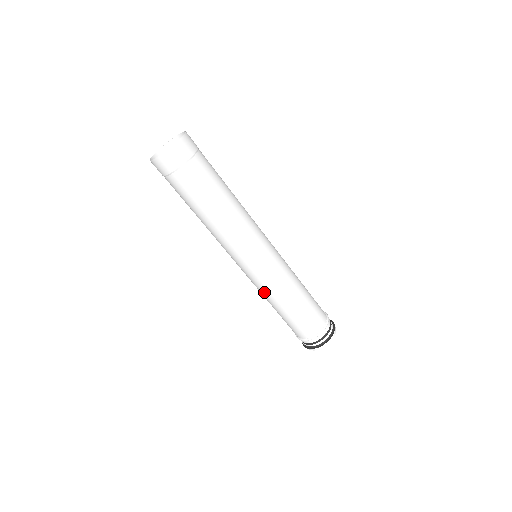
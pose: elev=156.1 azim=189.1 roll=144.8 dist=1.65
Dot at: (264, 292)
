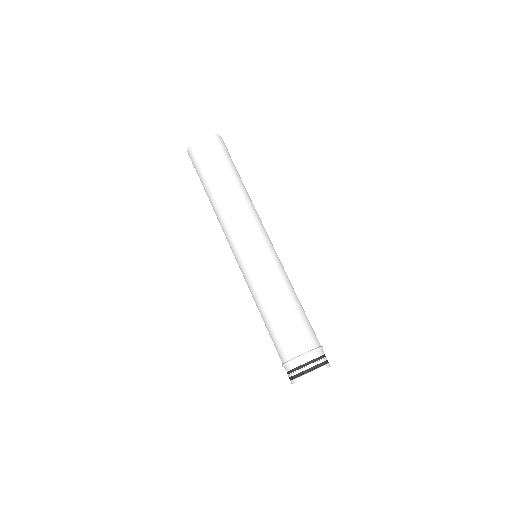
Dot at: (251, 292)
